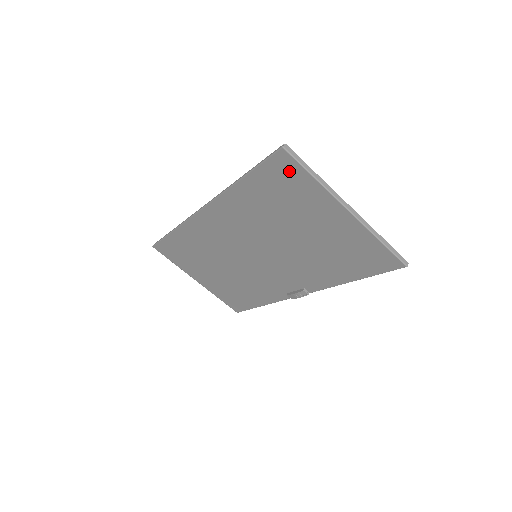
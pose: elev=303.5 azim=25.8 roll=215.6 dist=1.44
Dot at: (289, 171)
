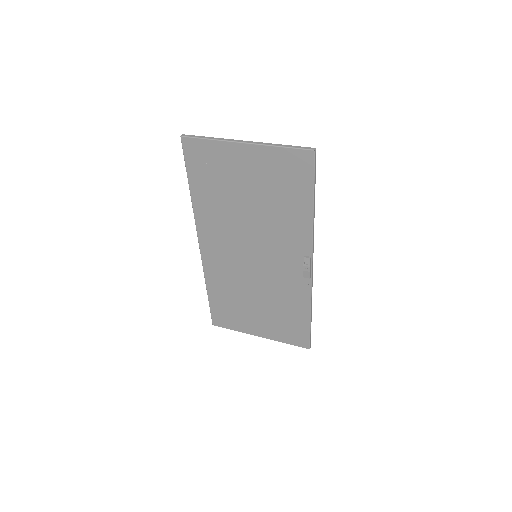
Dot at: (198, 150)
